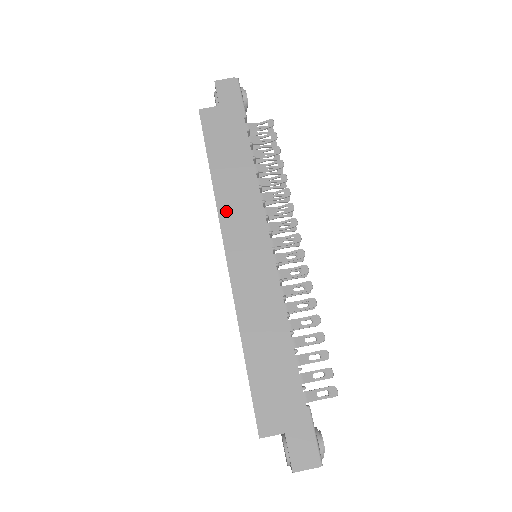
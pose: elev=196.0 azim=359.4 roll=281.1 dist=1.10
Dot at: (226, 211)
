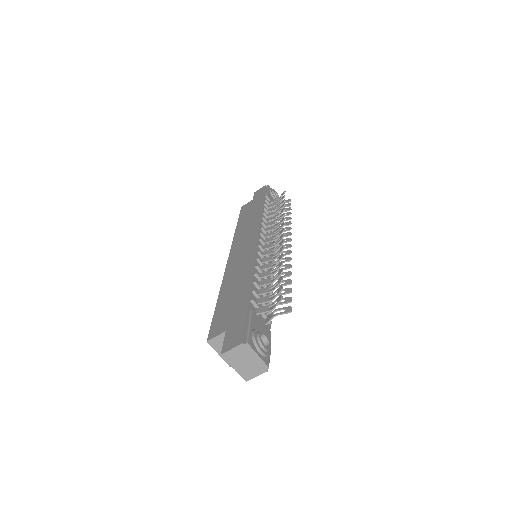
Dot at: (238, 237)
